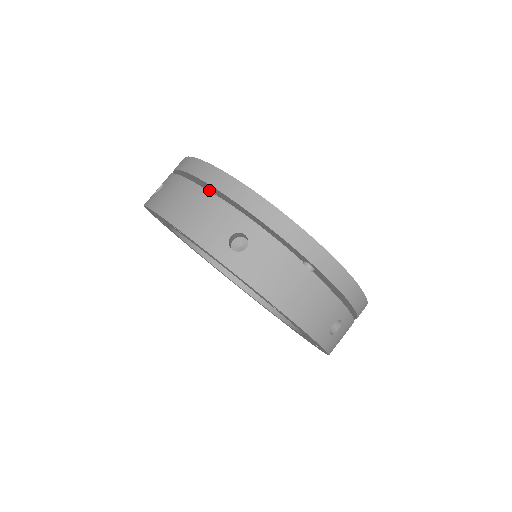
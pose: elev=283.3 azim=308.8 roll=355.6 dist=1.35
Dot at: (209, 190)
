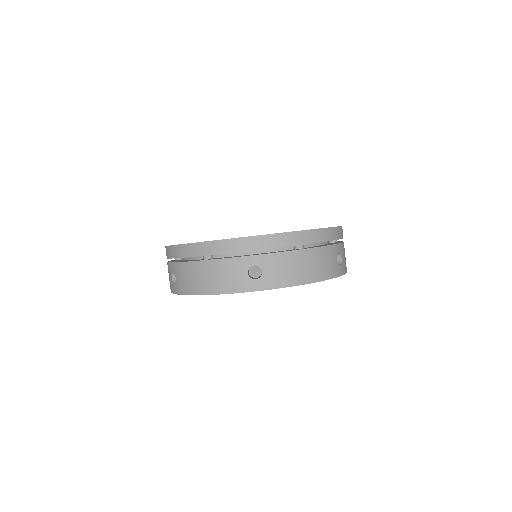
Dot at: (208, 257)
